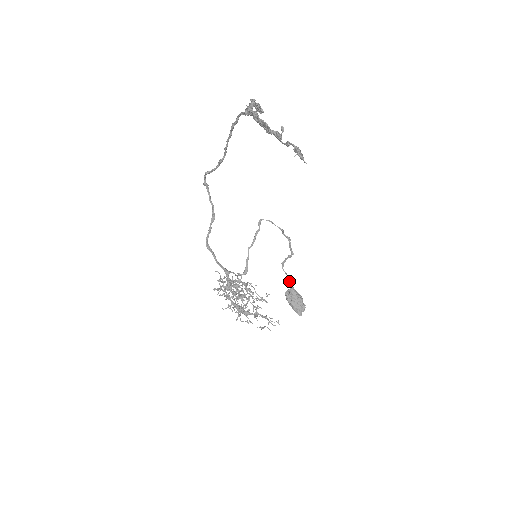
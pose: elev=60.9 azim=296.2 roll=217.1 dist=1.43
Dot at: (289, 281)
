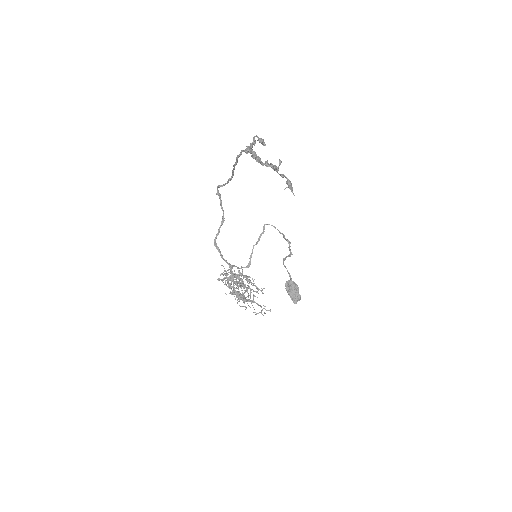
Dot at: occluded
